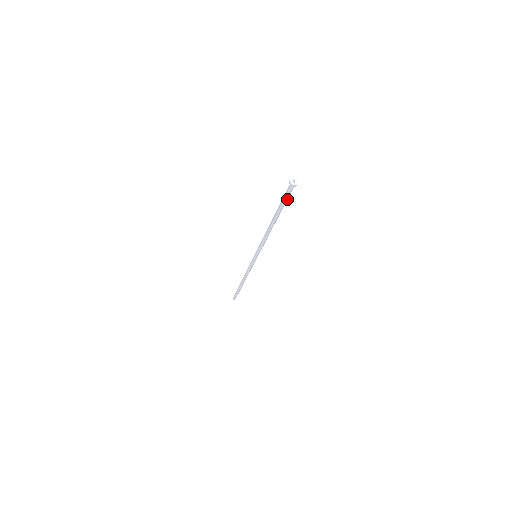
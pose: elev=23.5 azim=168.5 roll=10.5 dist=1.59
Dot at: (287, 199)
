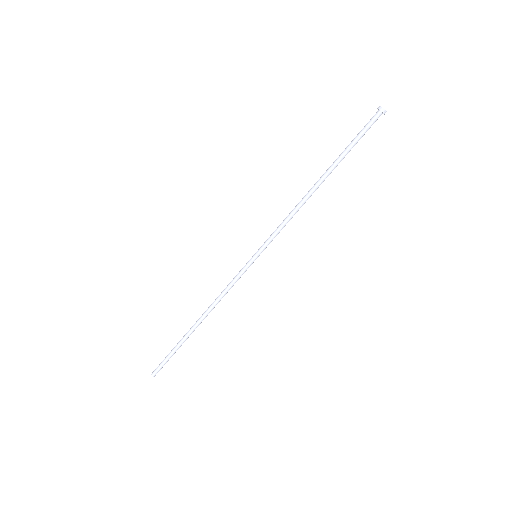
Dot at: (359, 138)
